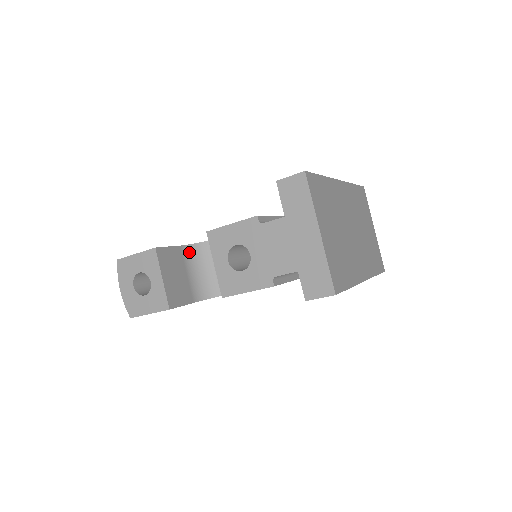
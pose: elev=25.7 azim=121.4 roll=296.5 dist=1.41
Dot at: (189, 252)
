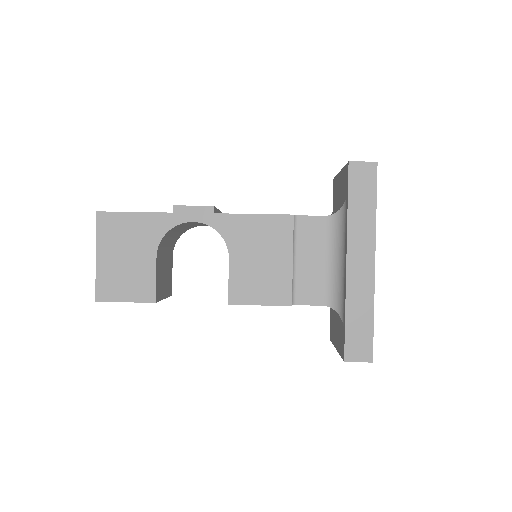
Dot at: (161, 245)
